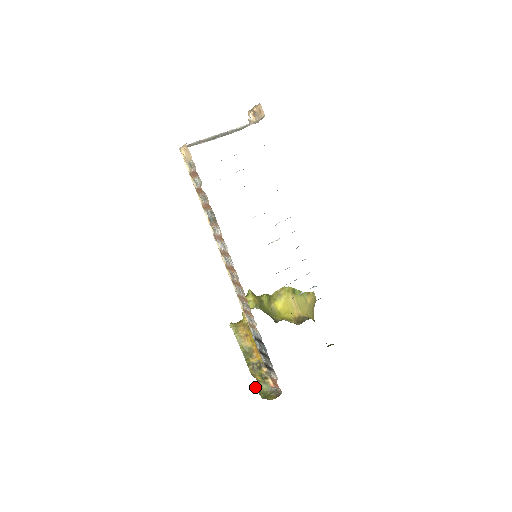
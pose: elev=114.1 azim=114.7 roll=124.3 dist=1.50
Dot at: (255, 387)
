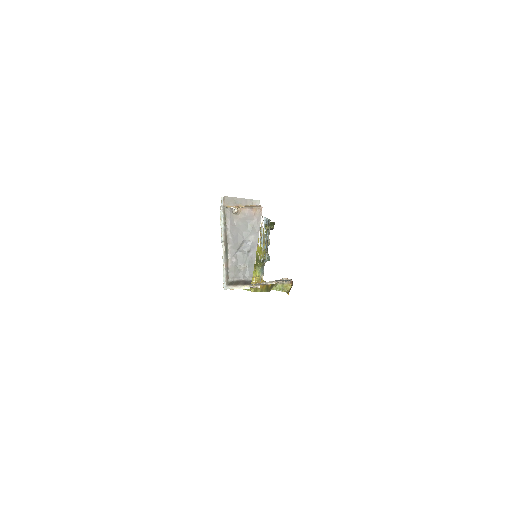
Dot at: occluded
